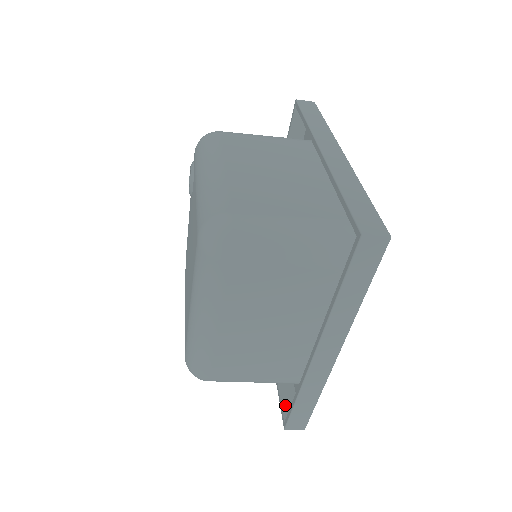
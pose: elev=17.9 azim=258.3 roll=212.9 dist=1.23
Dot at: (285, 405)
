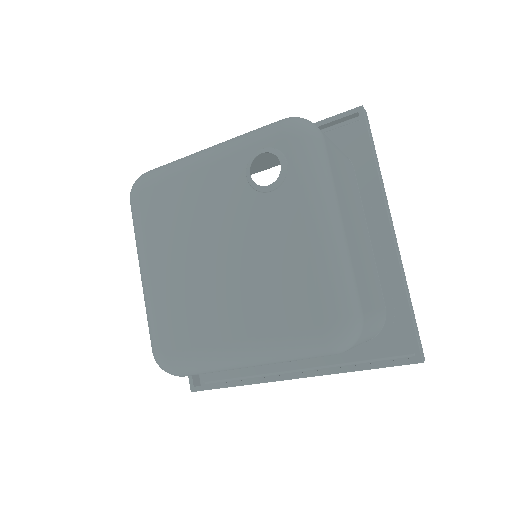
Dot at: occluded
